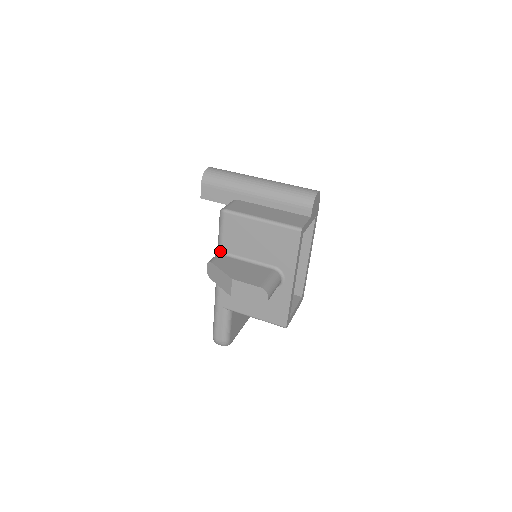
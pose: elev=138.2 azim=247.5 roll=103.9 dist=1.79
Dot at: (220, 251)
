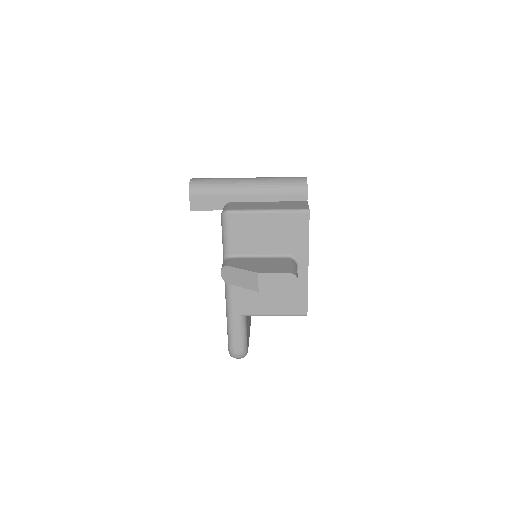
Dot at: (228, 255)
